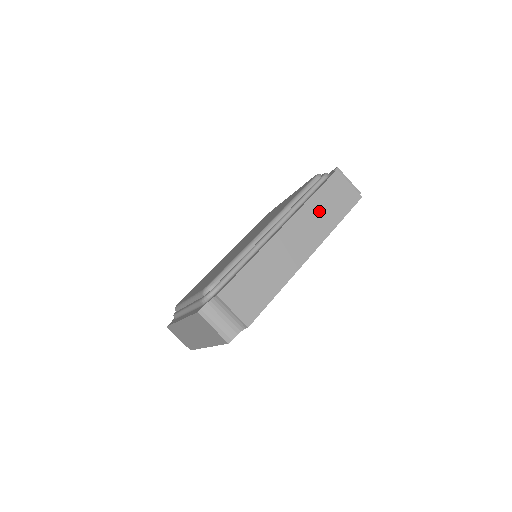
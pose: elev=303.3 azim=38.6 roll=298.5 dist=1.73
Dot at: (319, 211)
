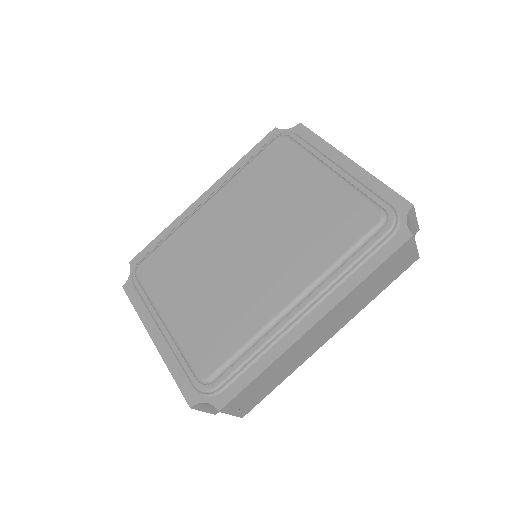
Dot at: (364, 292)
